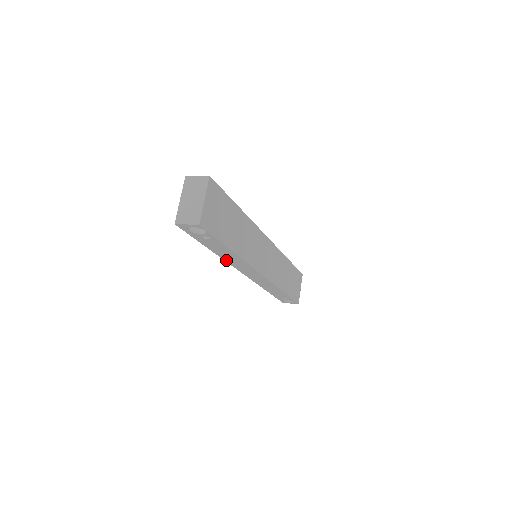
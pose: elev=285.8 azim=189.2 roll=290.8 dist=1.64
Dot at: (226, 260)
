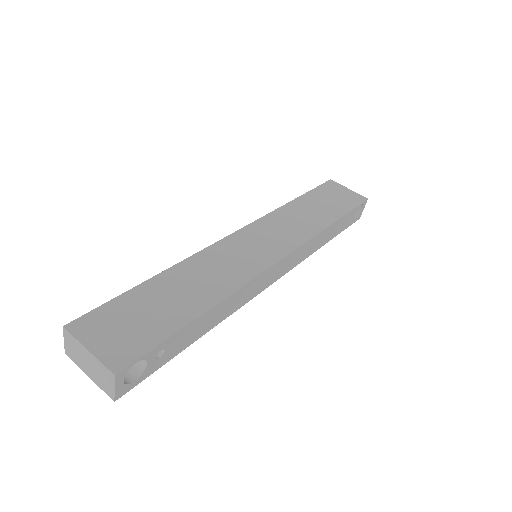
Dot at: (232, 312)
